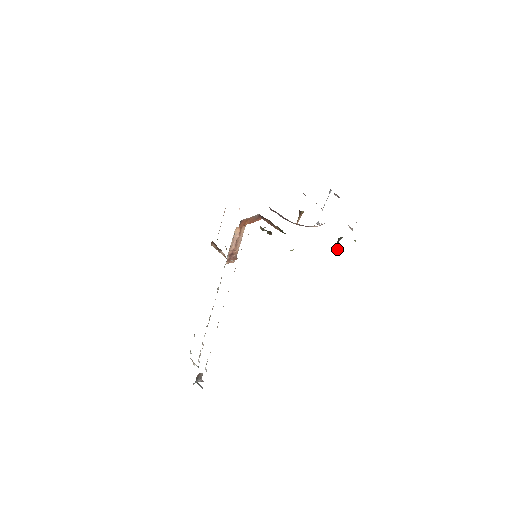
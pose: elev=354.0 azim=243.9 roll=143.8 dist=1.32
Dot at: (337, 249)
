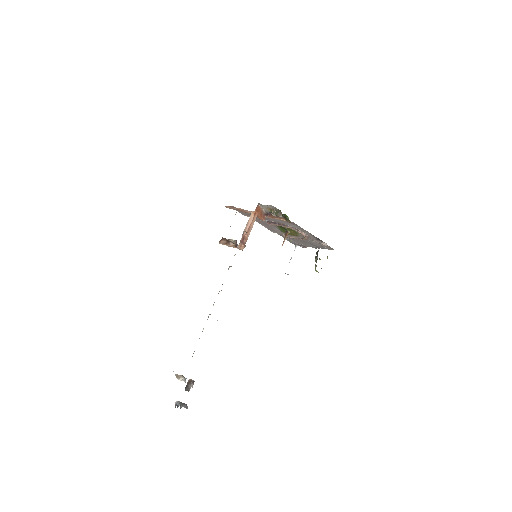
Dot at: (316, 261)
